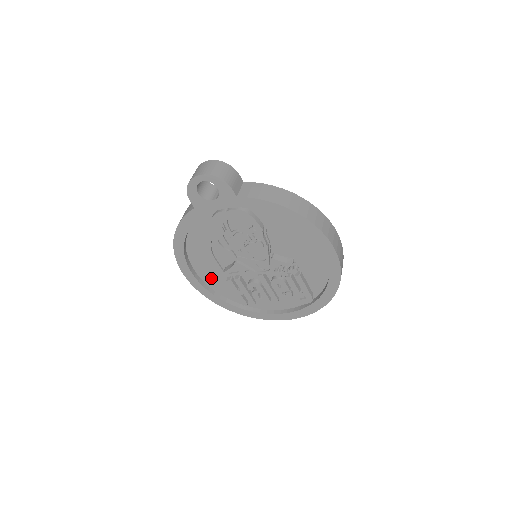
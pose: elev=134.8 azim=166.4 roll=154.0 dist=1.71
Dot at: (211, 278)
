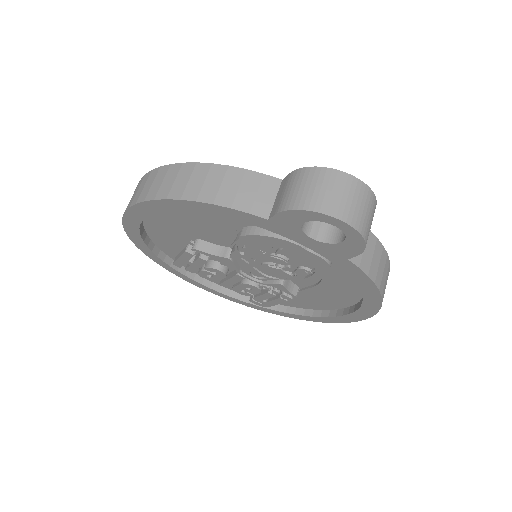
Dot at: (161, 230)
